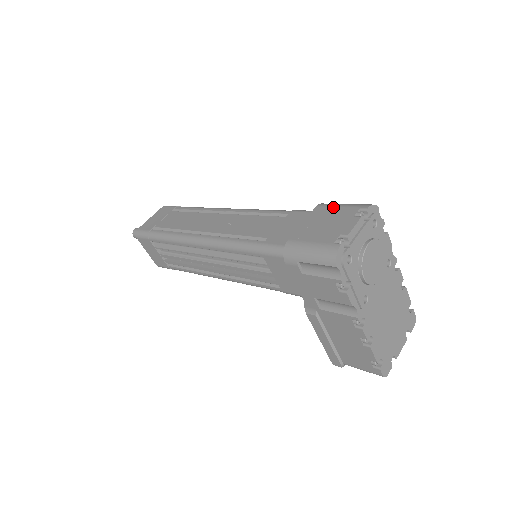
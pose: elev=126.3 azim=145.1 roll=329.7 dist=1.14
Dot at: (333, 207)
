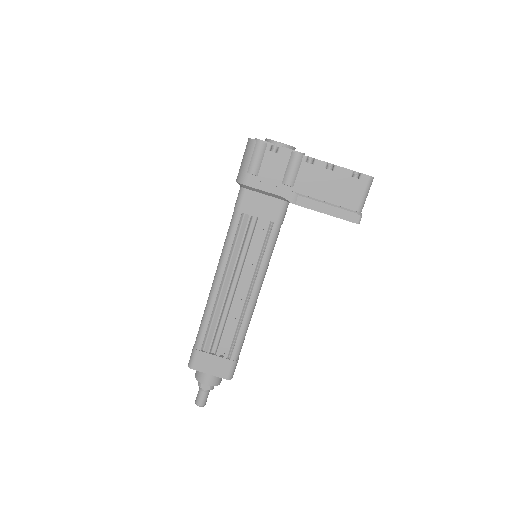
Dot at: occluded
